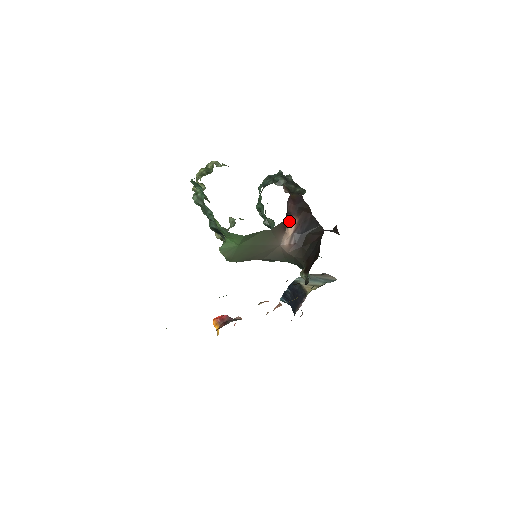
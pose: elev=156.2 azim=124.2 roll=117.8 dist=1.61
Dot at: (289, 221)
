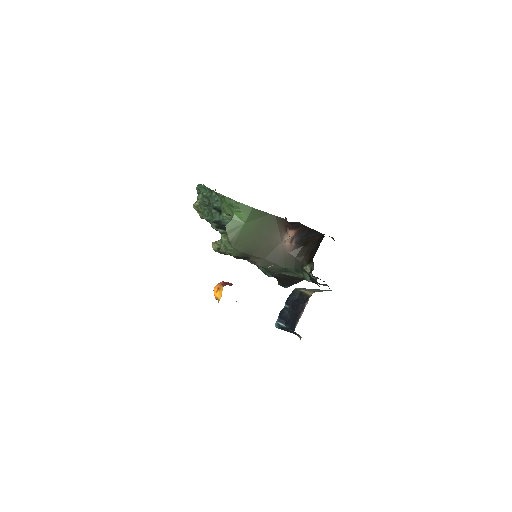
Dot at: (288, 230)
